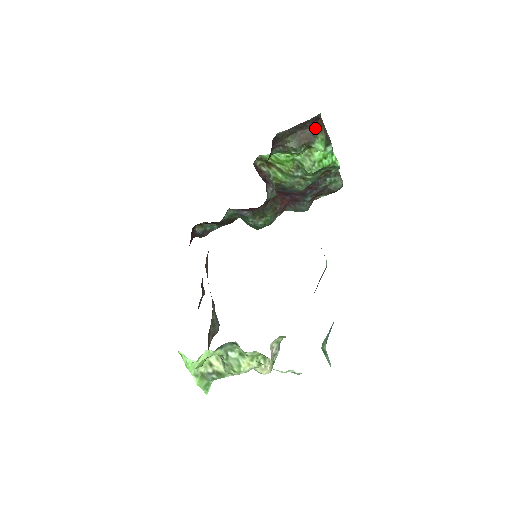
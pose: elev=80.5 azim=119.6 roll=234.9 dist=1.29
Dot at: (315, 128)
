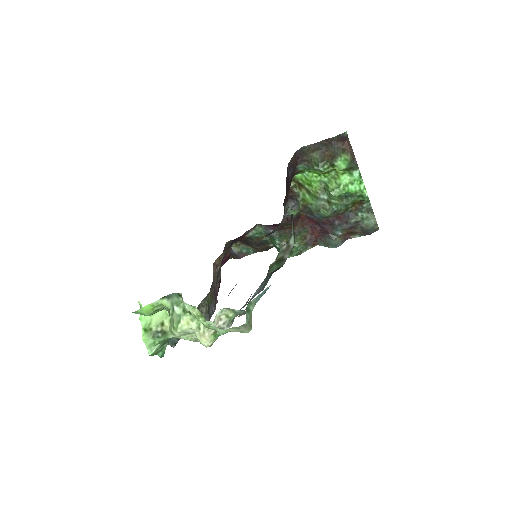
Dot at: (341, 148)
